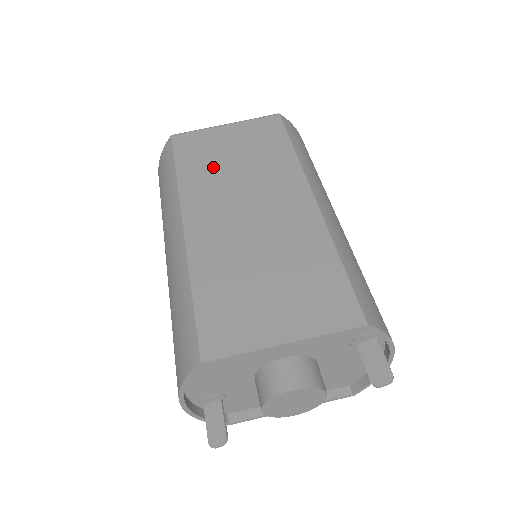
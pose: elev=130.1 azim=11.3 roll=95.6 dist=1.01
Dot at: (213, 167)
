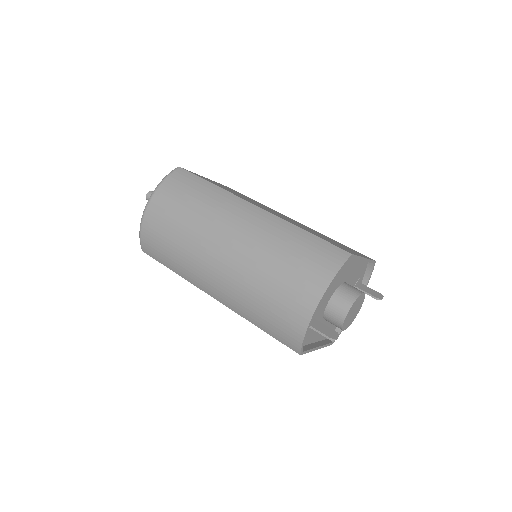
Dot at: occluded
